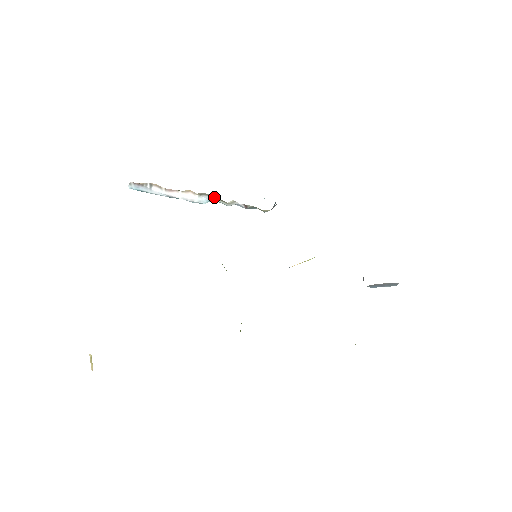
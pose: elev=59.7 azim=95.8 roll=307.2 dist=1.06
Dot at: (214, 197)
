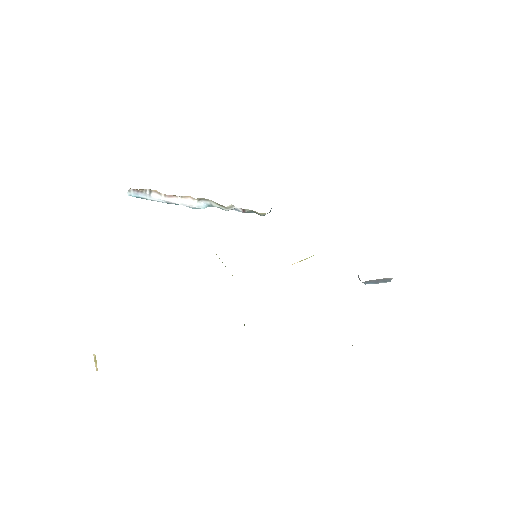
Dot at: (213, 202)
